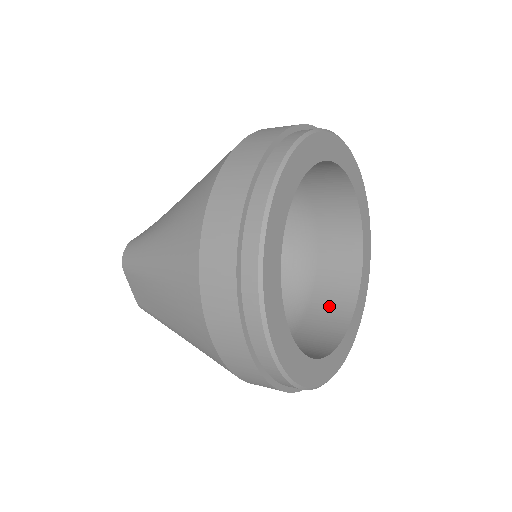
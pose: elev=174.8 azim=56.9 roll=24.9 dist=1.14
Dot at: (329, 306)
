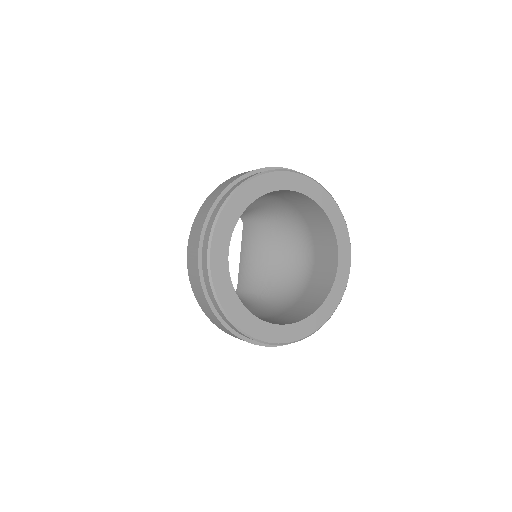
Dot at: (322, 237)
